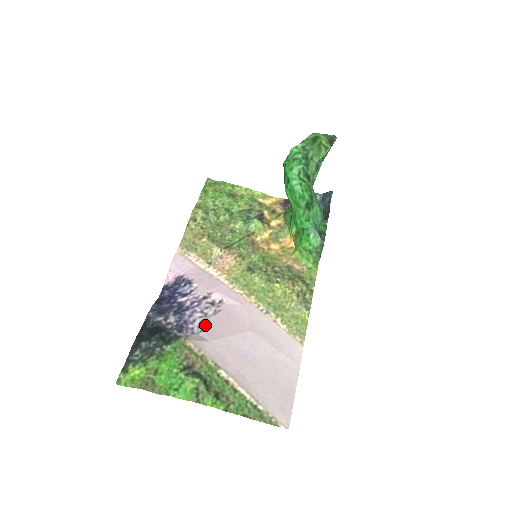
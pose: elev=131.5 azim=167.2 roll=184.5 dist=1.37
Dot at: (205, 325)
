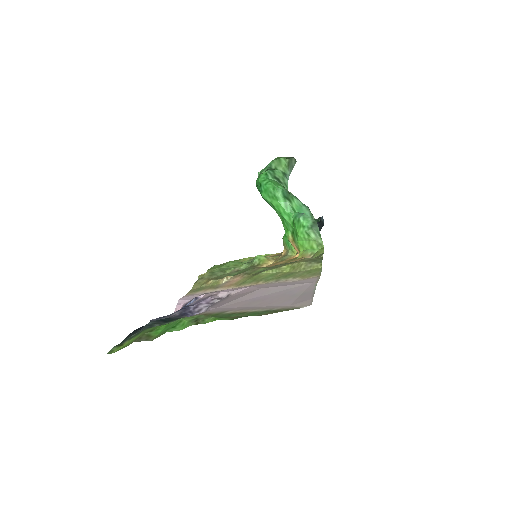
Dot at: (211, 307)
